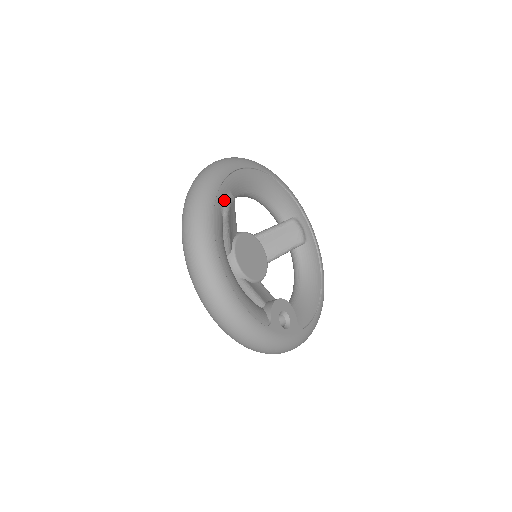
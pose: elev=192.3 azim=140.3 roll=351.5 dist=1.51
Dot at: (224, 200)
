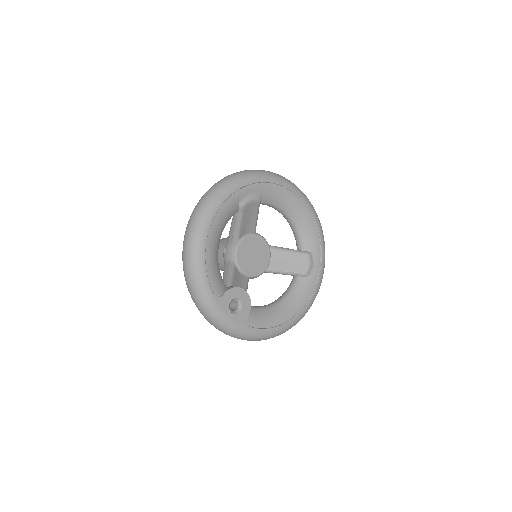
Dot at: (249, 195)
